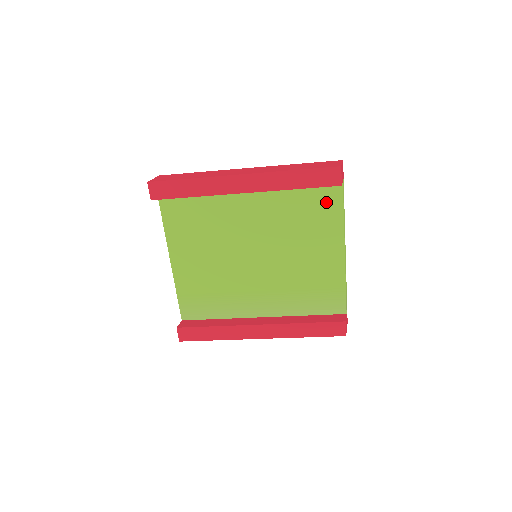
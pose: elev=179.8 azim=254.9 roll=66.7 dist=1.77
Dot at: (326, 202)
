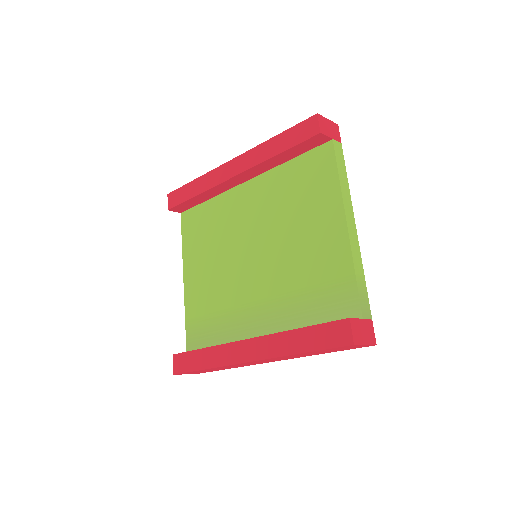
Dot at: (318, 168)
